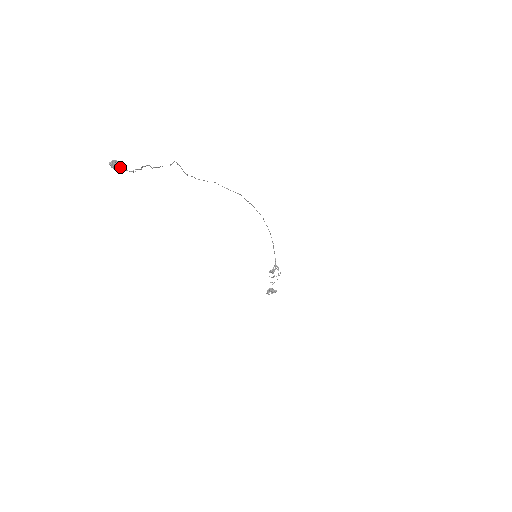
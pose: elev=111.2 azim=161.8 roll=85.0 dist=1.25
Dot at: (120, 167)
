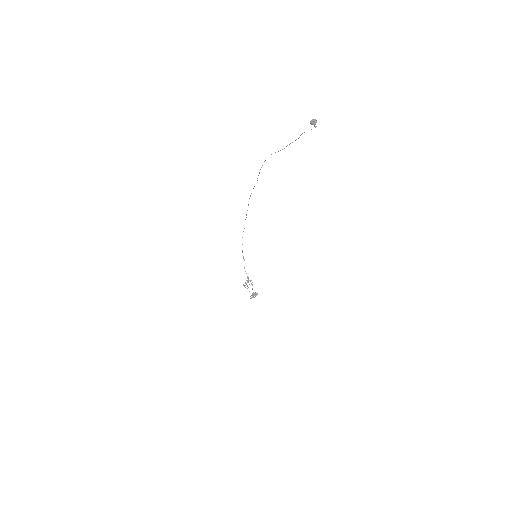
Dot at: (316, 122)
